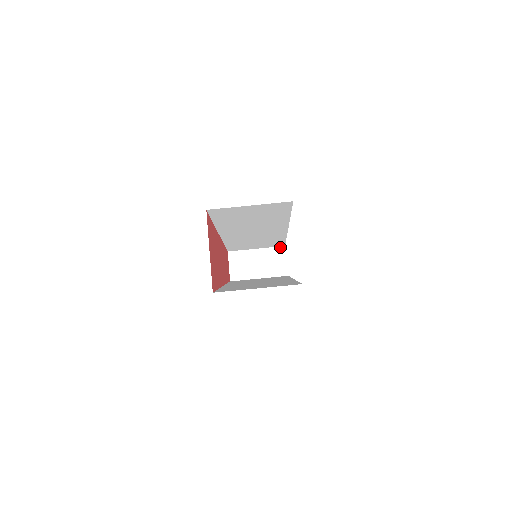
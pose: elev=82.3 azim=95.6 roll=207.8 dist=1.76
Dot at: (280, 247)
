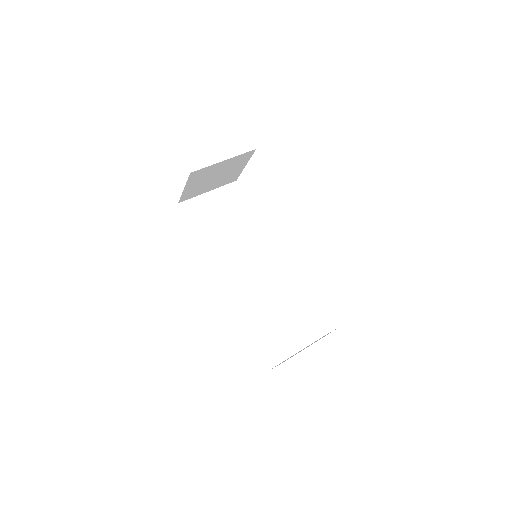
Dot at: occluded
